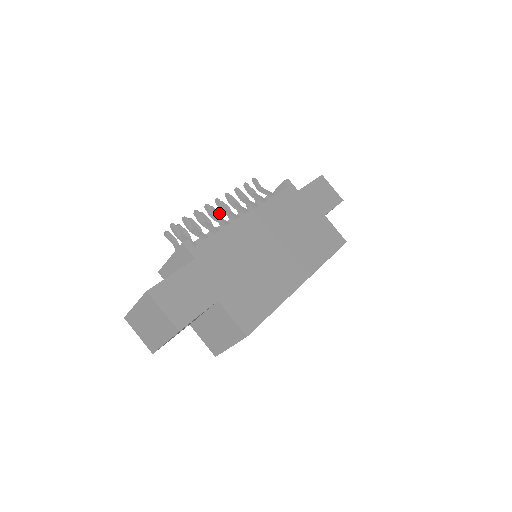
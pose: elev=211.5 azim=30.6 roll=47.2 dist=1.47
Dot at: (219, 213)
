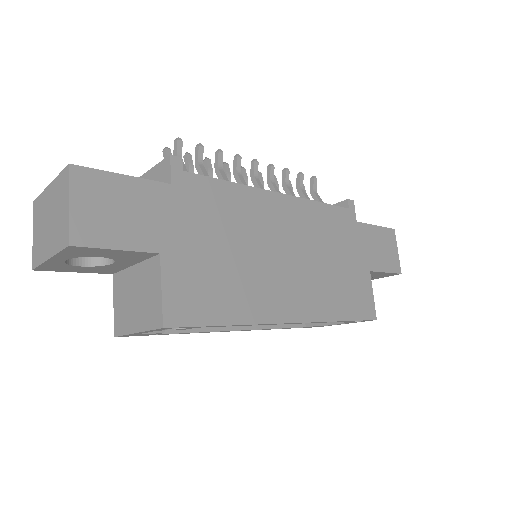
Dot at: (247, 180)
